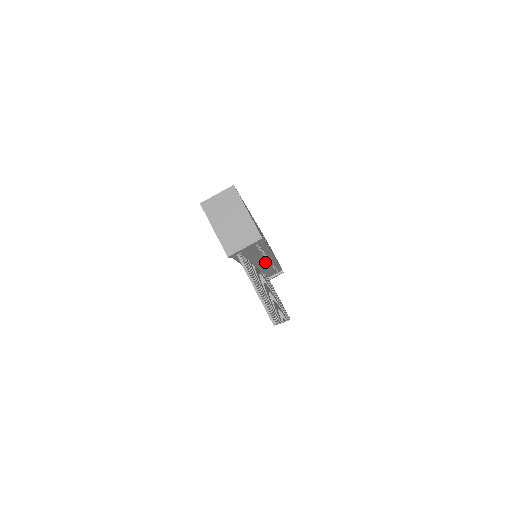
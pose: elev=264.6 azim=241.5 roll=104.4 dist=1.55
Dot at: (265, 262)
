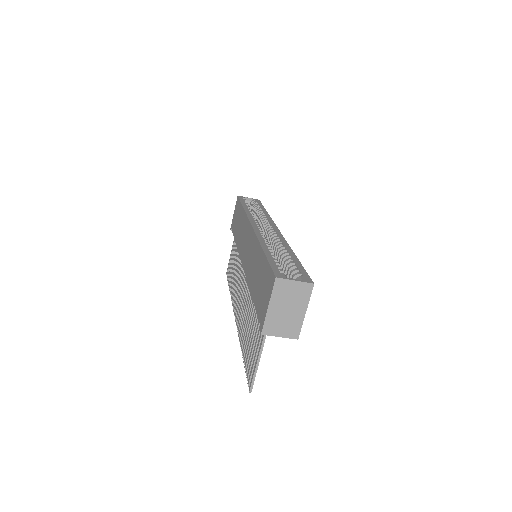
Dot at: occluded
